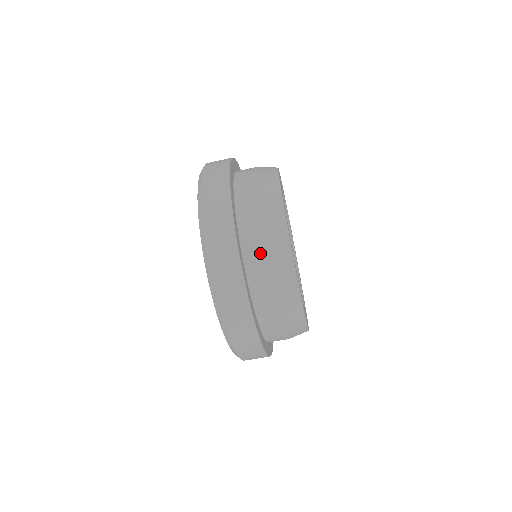
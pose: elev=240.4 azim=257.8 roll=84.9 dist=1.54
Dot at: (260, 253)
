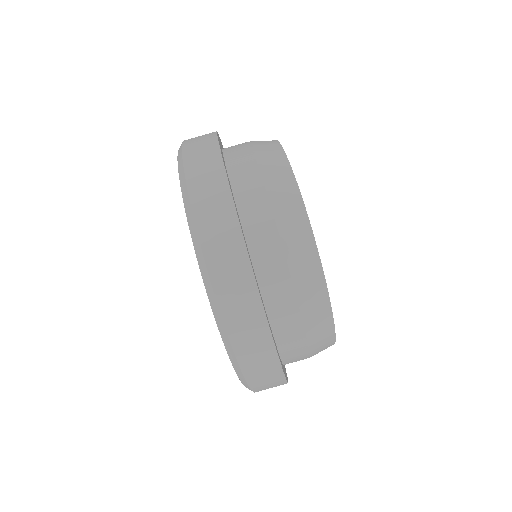
Dot at: (260, 203)
